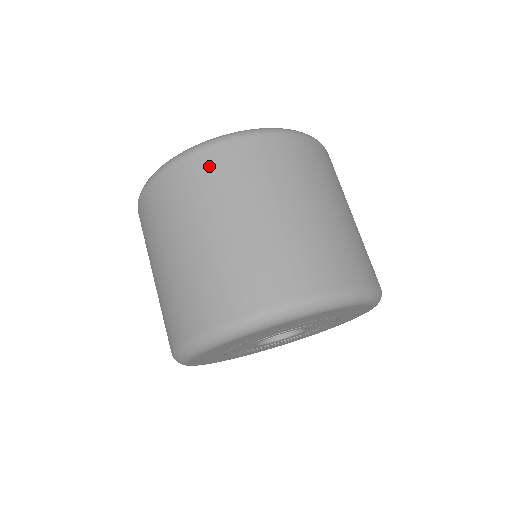
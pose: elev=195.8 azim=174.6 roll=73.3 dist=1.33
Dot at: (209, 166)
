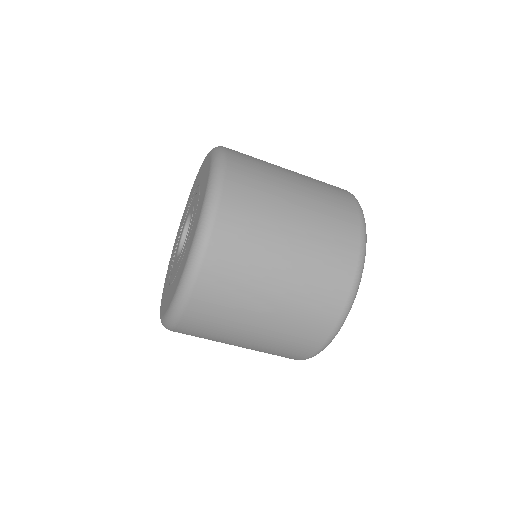
Dot at: (218, 275)
